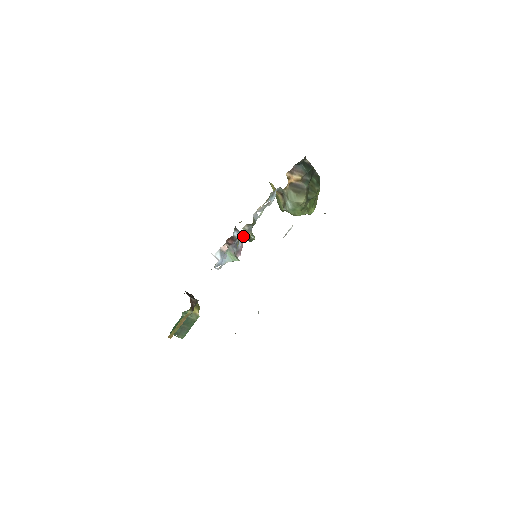
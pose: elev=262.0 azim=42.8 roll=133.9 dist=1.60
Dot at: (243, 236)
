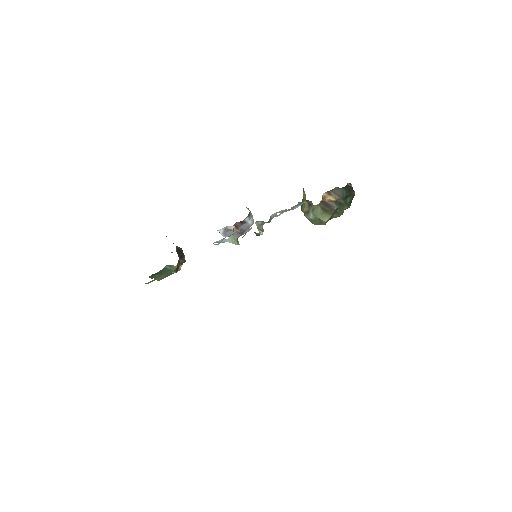
Dot at: occluded
